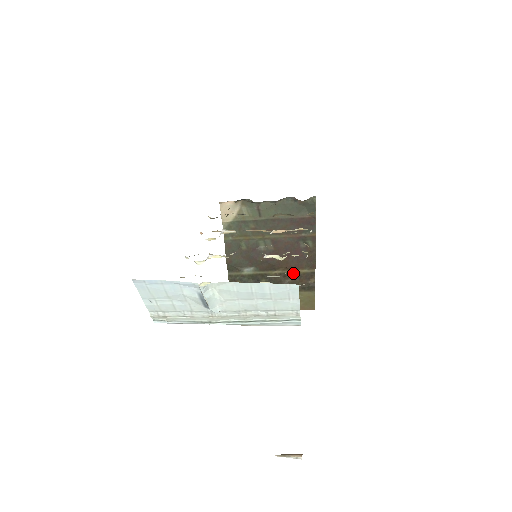
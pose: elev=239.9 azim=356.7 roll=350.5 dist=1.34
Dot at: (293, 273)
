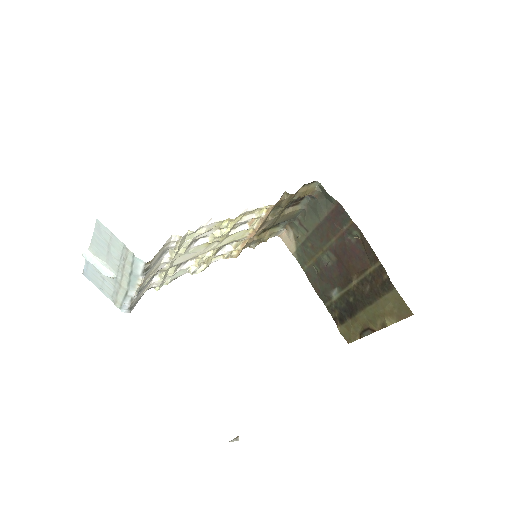
Dot at: (366, 277)
